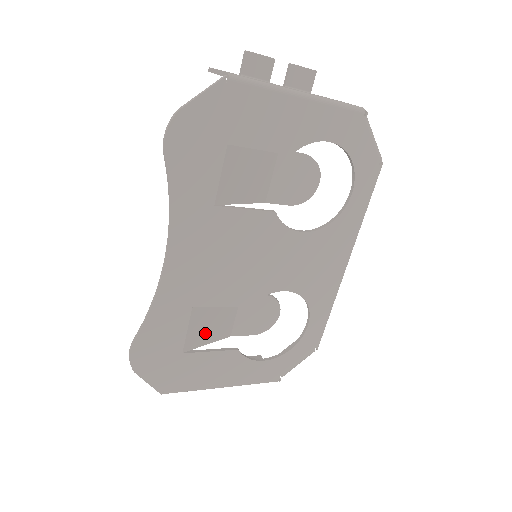
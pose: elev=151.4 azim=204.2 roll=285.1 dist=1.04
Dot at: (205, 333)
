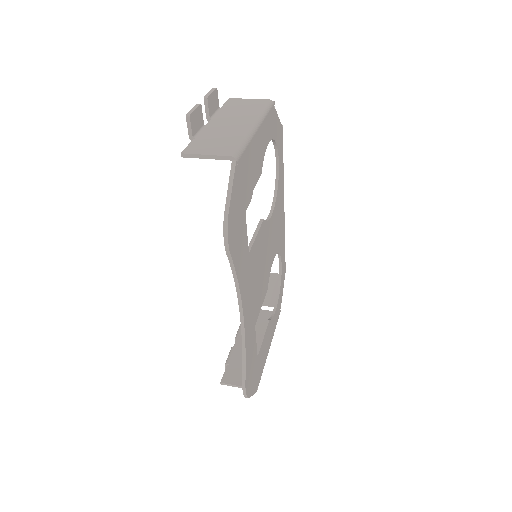
Dot at: occluded
